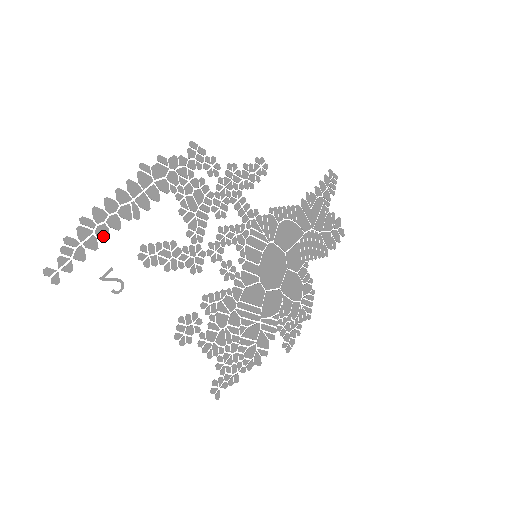
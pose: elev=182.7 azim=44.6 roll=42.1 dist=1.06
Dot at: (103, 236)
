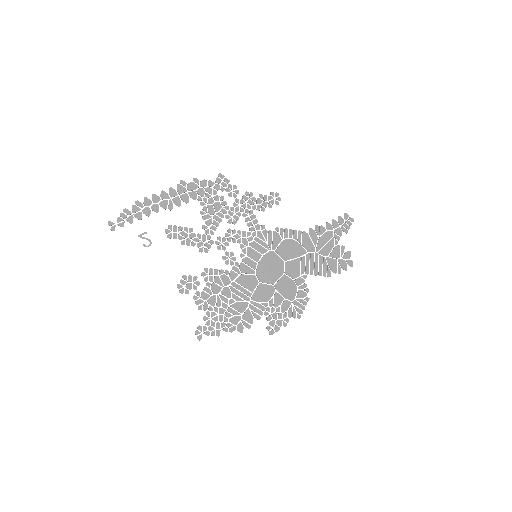
Dot at: (146, 214)
